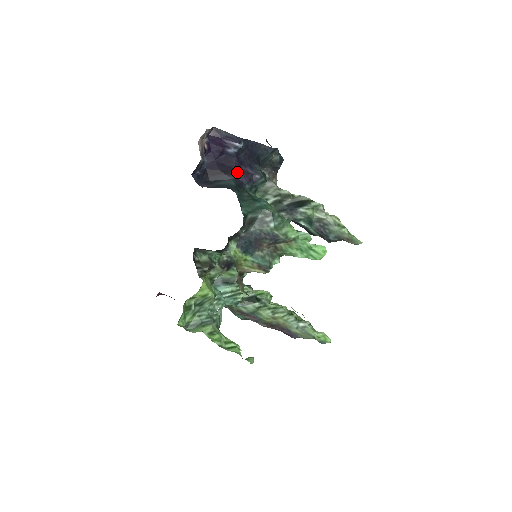
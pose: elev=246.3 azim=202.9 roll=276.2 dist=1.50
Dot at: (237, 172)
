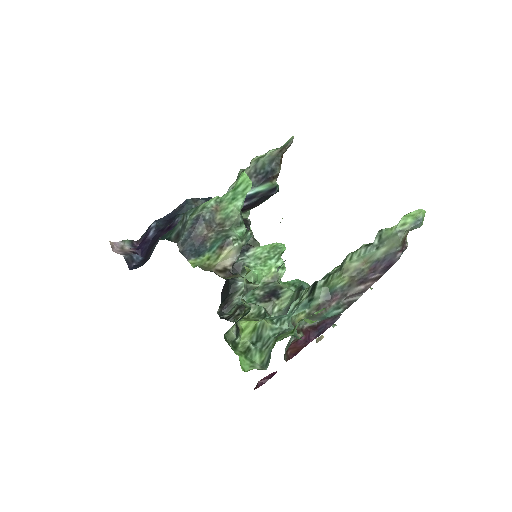
Dot at: occluded
